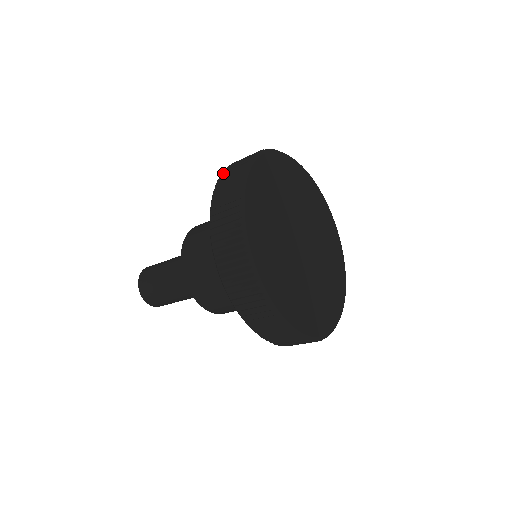
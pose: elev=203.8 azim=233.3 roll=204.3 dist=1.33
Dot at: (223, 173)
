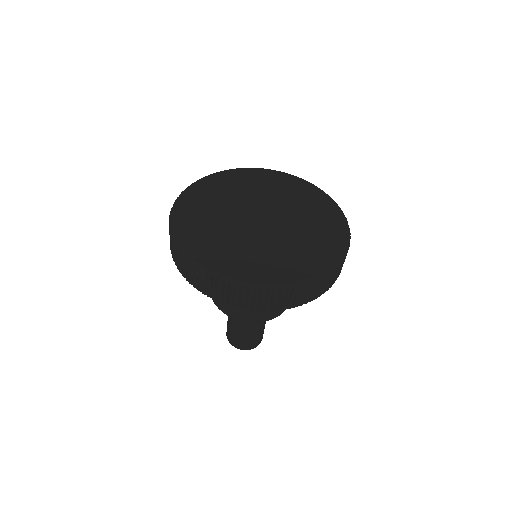
Dot at: occluded
